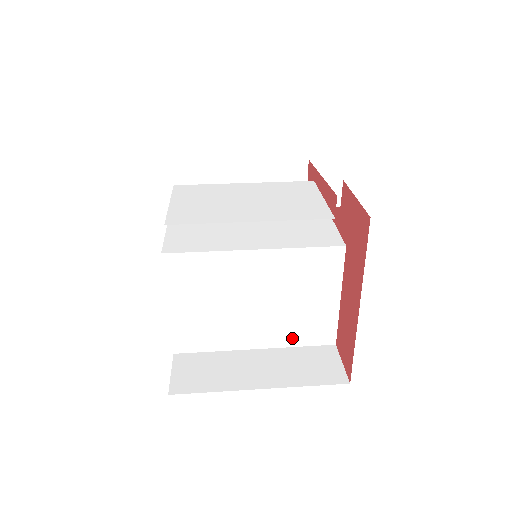
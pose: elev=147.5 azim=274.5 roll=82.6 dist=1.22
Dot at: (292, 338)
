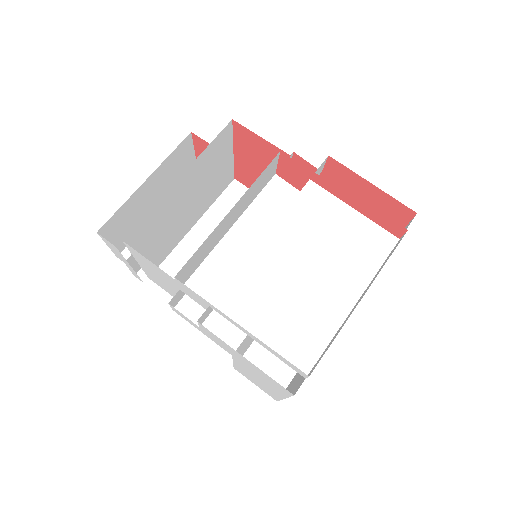
Dot at: occluded
